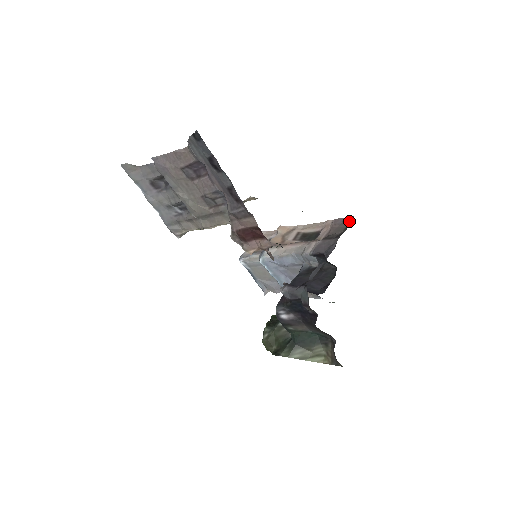
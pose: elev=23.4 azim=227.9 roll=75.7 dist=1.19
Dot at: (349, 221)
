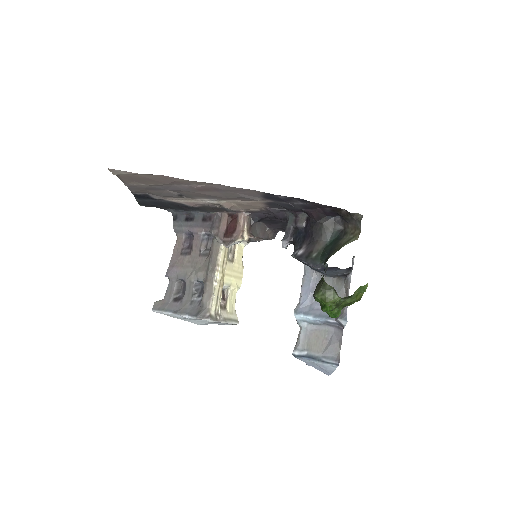
Dot at: occluded
